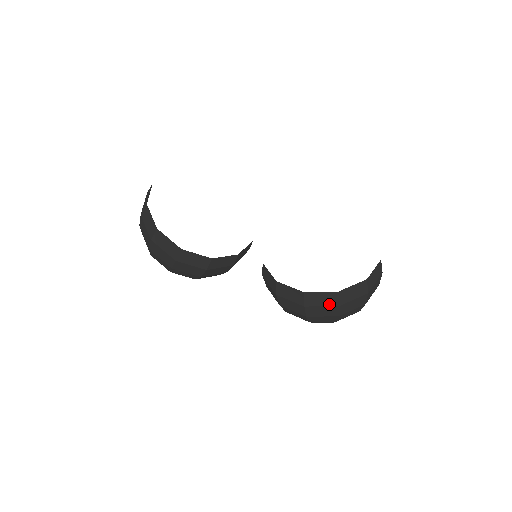
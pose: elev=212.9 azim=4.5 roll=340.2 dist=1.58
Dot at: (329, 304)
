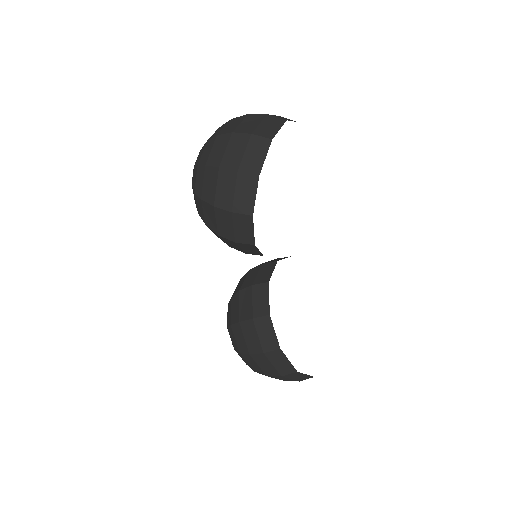
Dot at: (279, 369)
